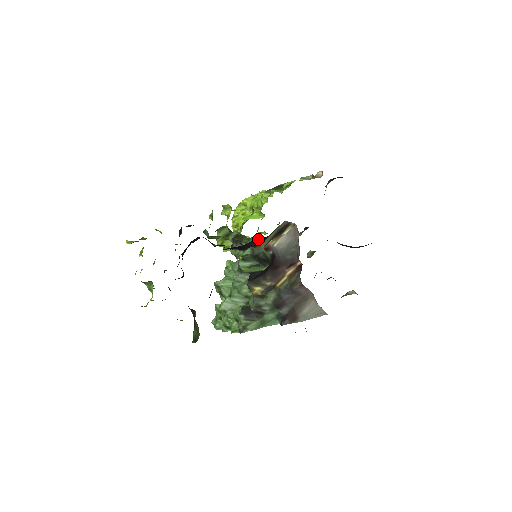
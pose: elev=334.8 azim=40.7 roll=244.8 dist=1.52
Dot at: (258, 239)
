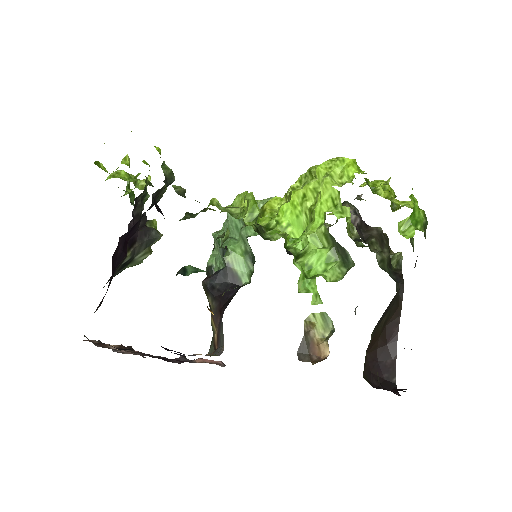
Dot at: occluded
